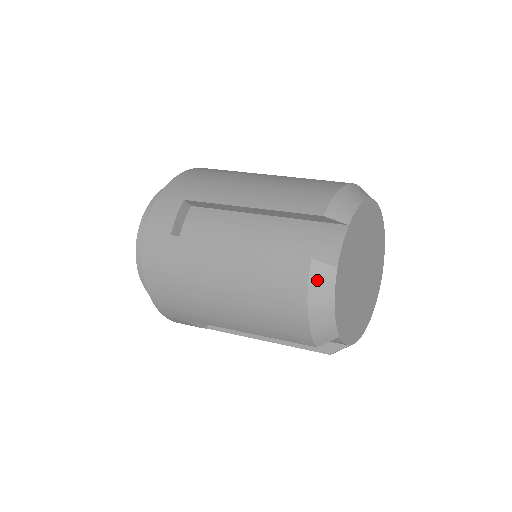
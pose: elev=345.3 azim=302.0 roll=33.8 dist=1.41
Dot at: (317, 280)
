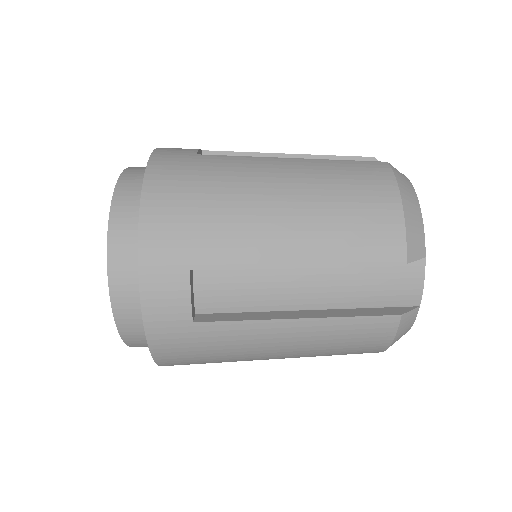
Dot at: (403, 327)
